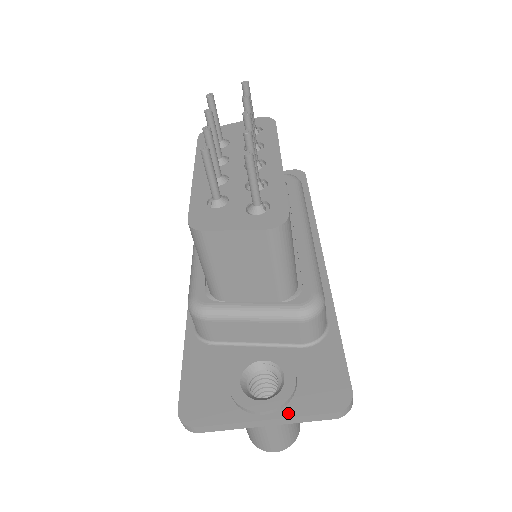
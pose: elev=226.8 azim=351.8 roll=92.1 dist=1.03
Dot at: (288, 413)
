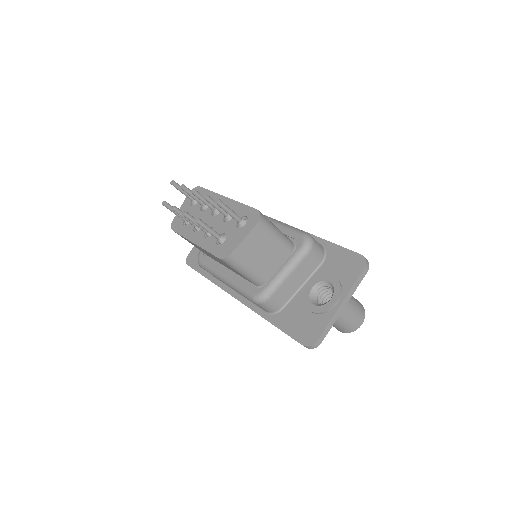
Dot at: (347, 291)
